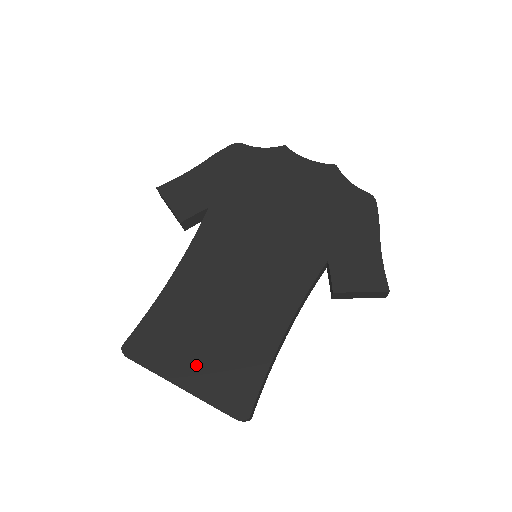
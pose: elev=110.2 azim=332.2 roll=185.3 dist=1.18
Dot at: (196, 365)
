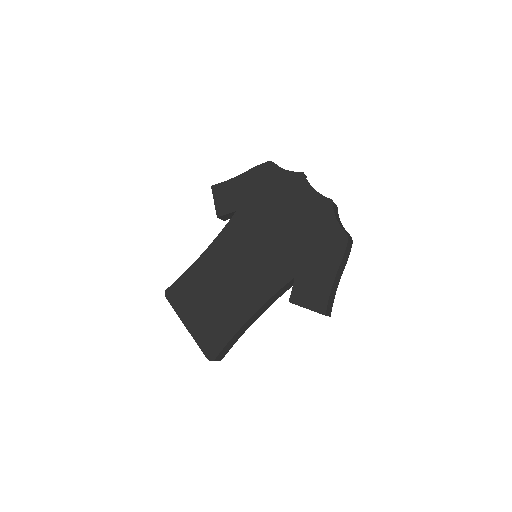
Dot at: (197, 318)
